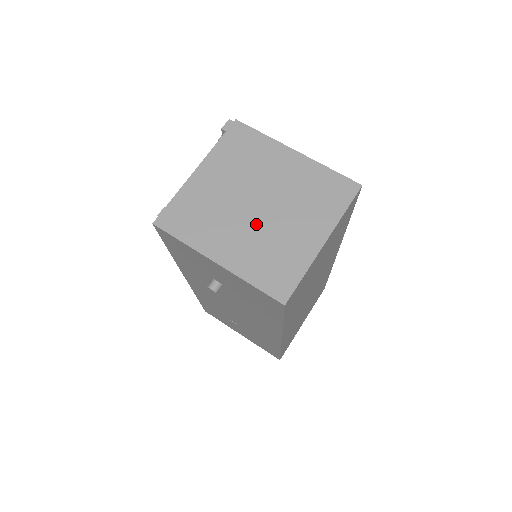
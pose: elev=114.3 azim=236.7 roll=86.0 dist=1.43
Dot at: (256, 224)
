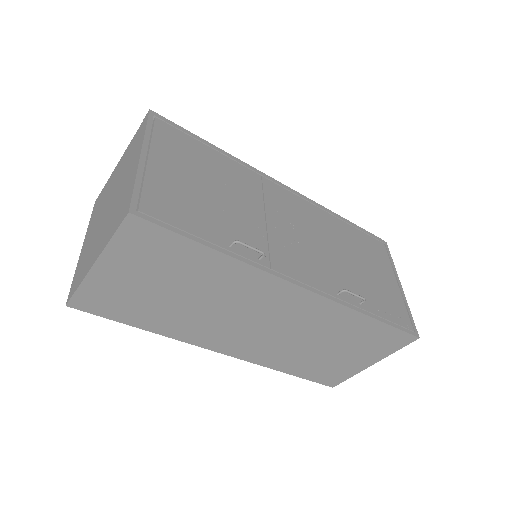
Dot at: (99, 225)
